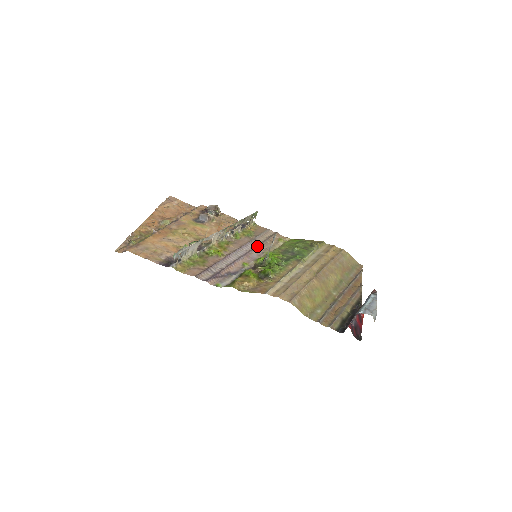
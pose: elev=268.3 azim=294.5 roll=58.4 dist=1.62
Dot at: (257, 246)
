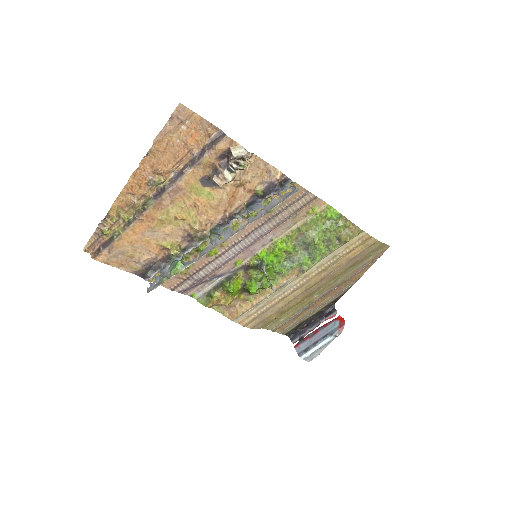
Dot at: (270, 231)
